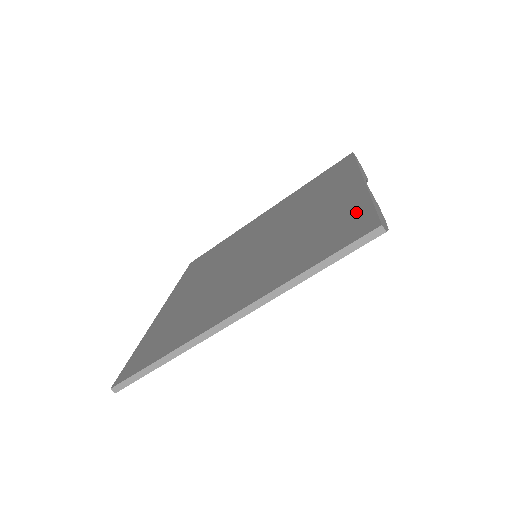
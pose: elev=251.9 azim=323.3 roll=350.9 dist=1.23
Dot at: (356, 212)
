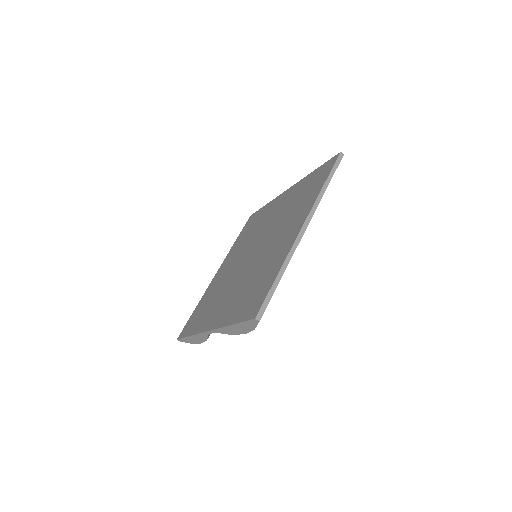
Dot at: (314, 175)
